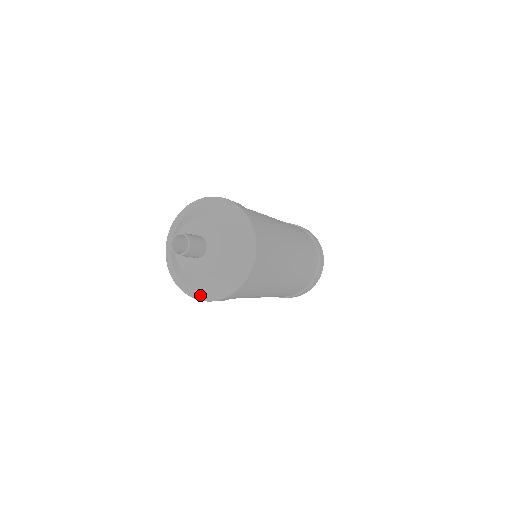
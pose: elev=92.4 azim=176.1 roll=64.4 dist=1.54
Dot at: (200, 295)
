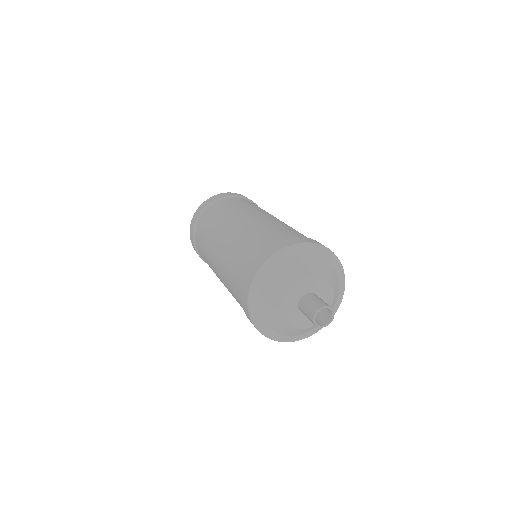
Dot at: (317, 329)
